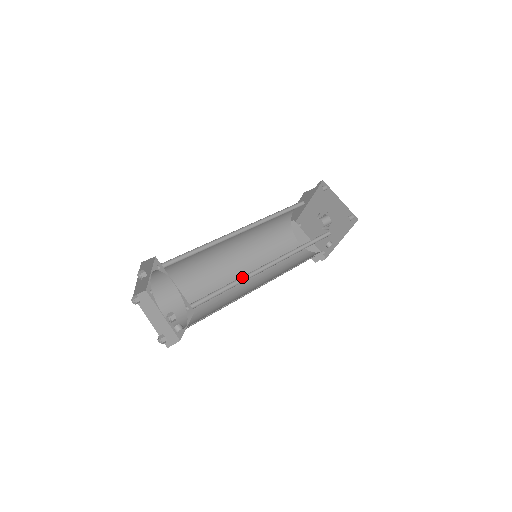
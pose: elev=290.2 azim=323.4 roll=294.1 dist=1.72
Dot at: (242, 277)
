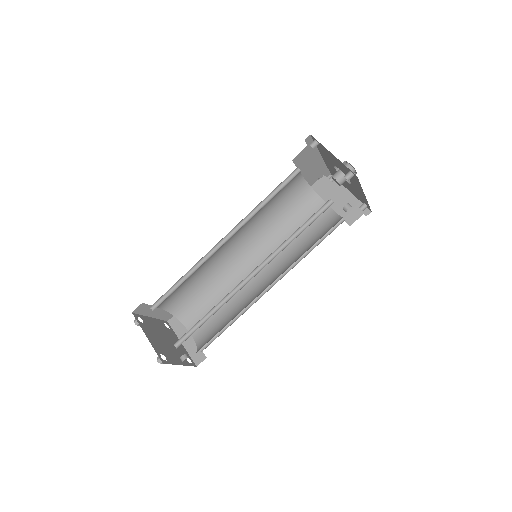
Dot at: (224, 298)
